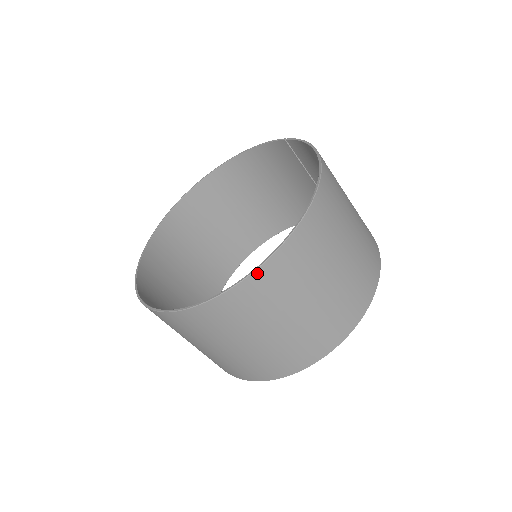
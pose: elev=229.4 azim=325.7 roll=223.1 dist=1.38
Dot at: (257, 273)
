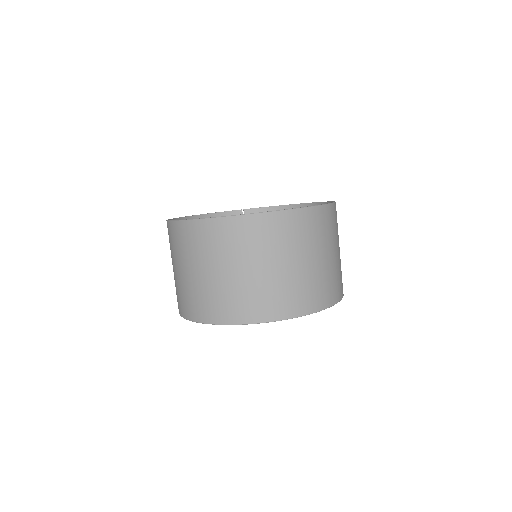
Dot at: (335, 204)
